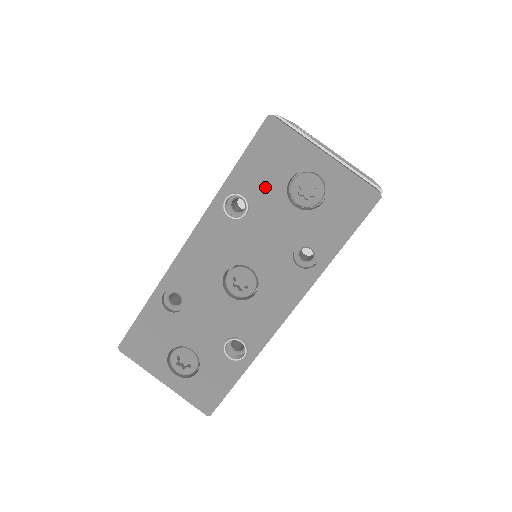
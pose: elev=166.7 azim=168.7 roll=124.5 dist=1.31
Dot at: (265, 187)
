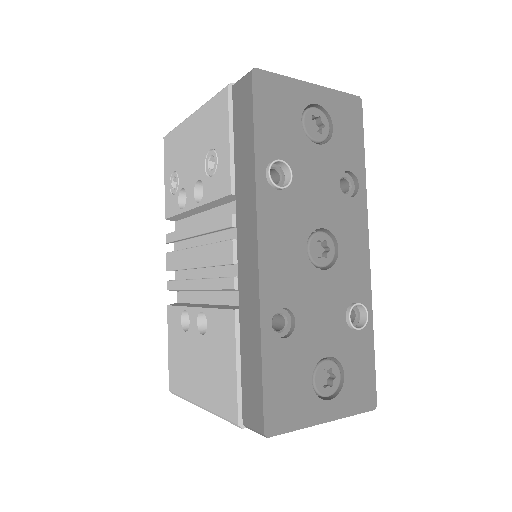
Dot at: (288, 141)
